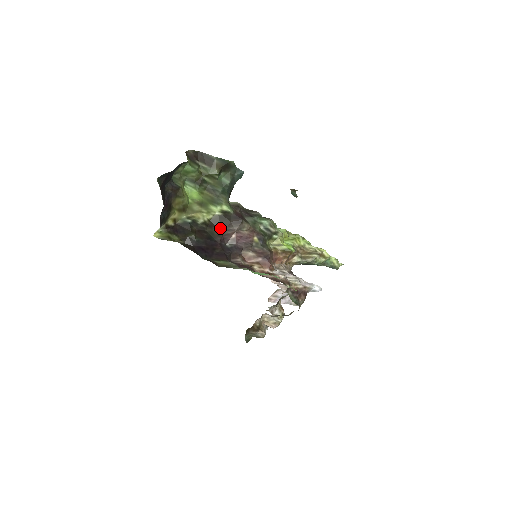
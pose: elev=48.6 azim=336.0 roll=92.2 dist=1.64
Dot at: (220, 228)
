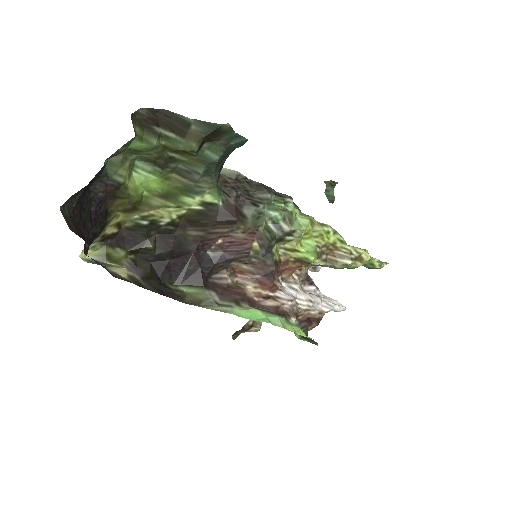
Dot at: (198, 230)
